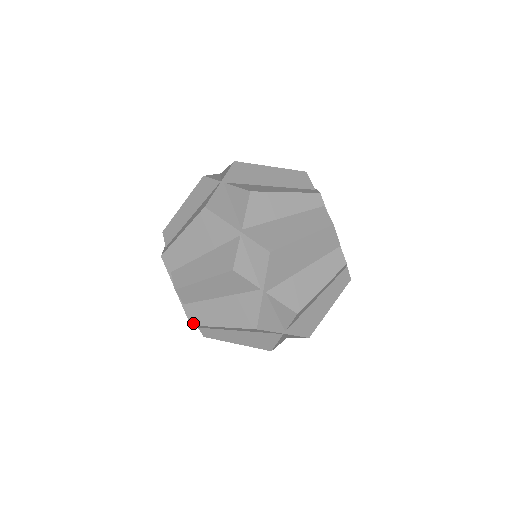
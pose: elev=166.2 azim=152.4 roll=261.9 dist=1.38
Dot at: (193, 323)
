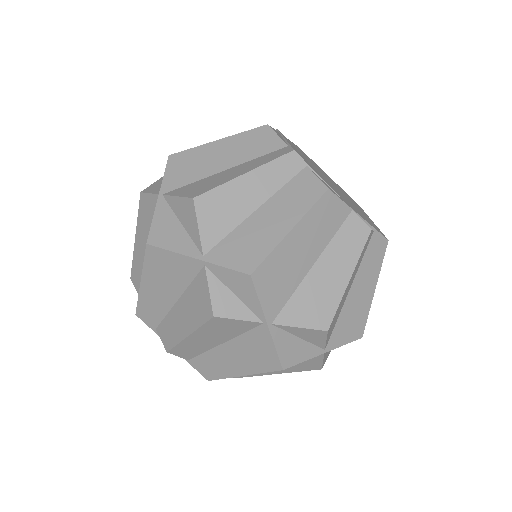
Dot at: (209, 378)
